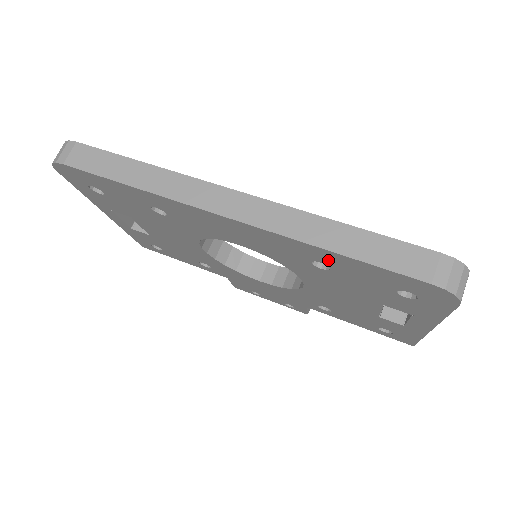
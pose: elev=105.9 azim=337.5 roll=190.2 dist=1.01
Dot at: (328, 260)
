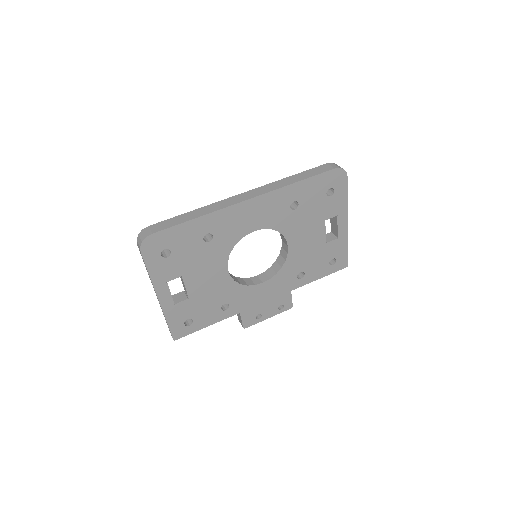
Dot at: (297, 194)
